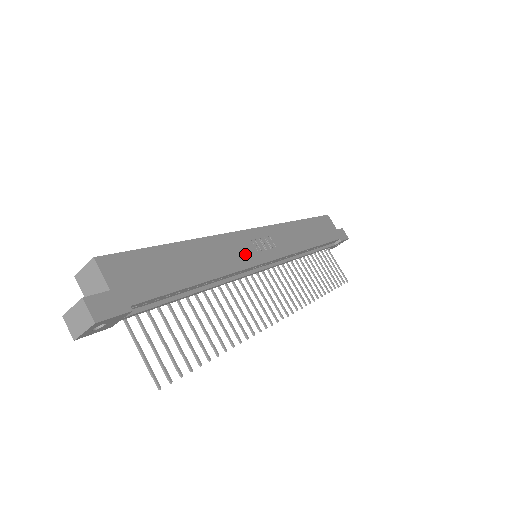
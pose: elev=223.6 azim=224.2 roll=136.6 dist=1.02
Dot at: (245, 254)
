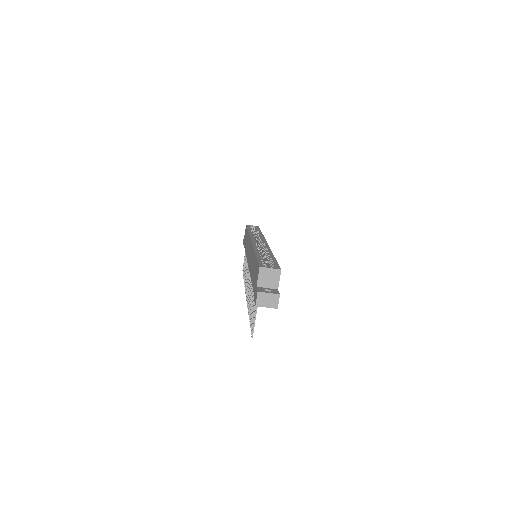
Dot at: occluded
